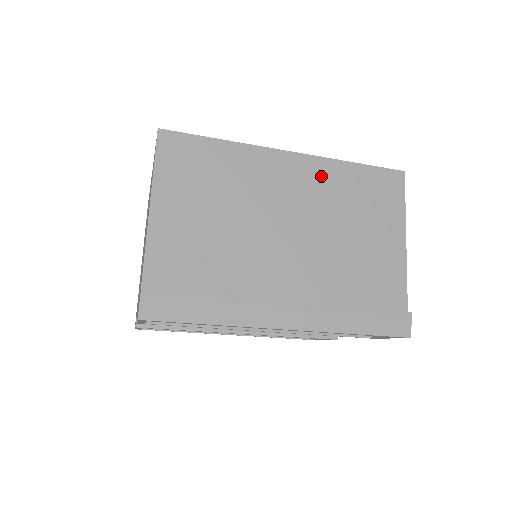
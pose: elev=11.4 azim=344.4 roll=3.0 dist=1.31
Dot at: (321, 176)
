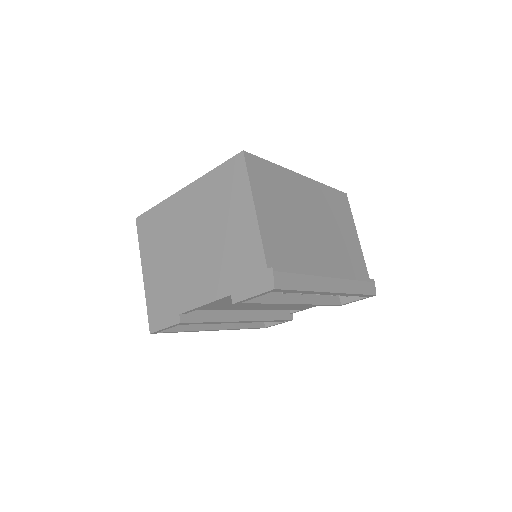
Dot at: (318, 193)
